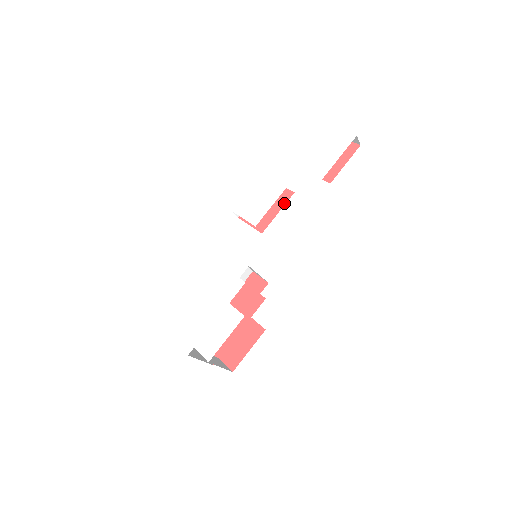
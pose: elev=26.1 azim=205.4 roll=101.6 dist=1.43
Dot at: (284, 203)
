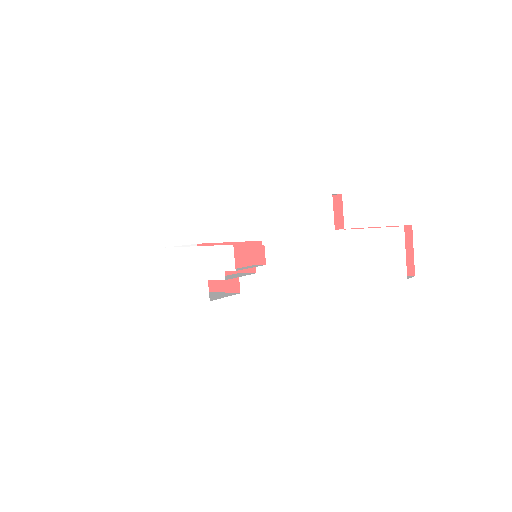
Dot at: occluded
